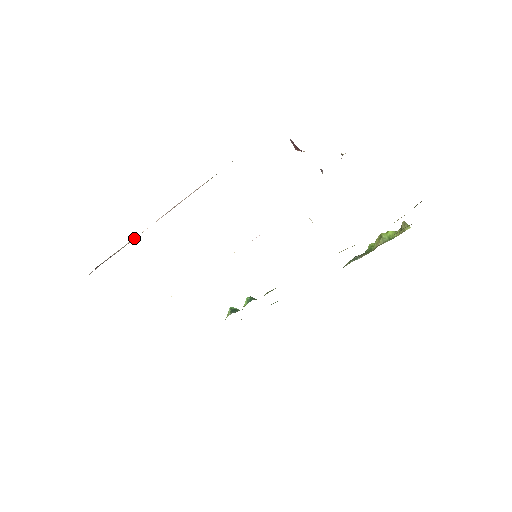
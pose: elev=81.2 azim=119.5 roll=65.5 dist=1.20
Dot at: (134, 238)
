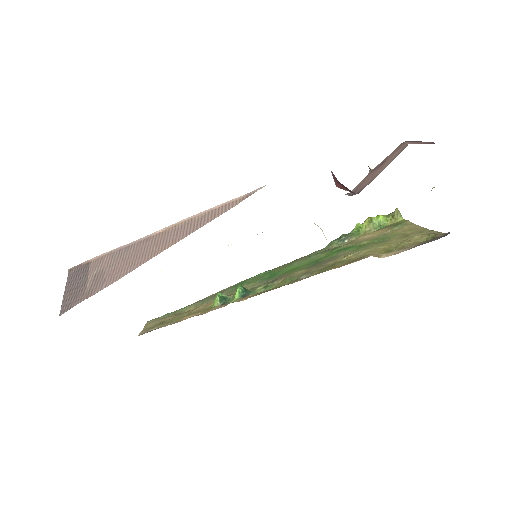
Dot at: (126, 244)
